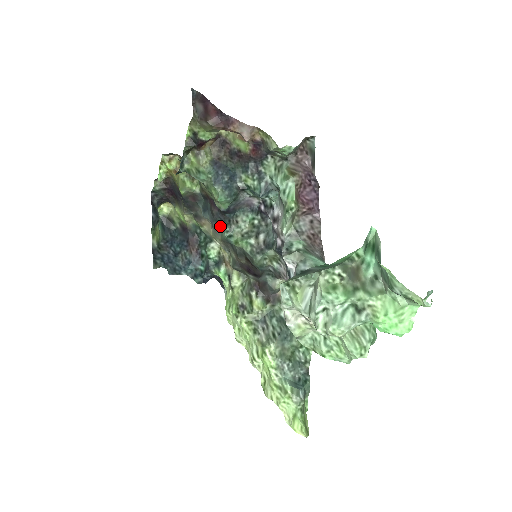
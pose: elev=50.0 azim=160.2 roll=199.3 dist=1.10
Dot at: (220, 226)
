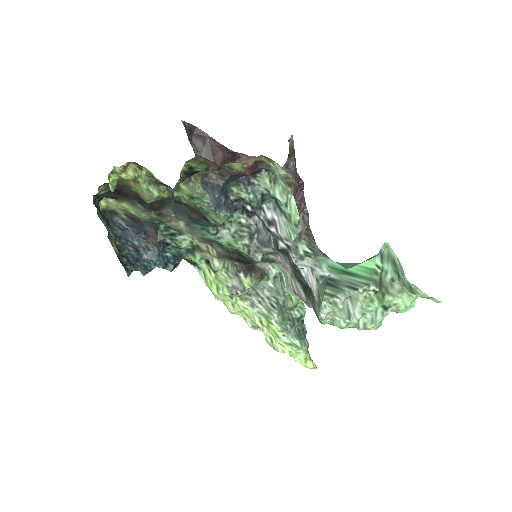
Dot at: (199, 226)
